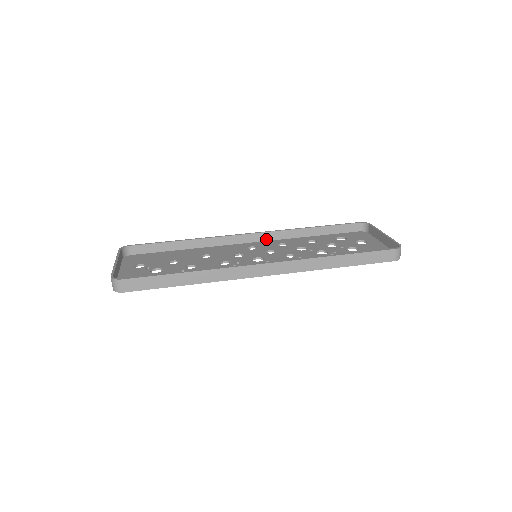
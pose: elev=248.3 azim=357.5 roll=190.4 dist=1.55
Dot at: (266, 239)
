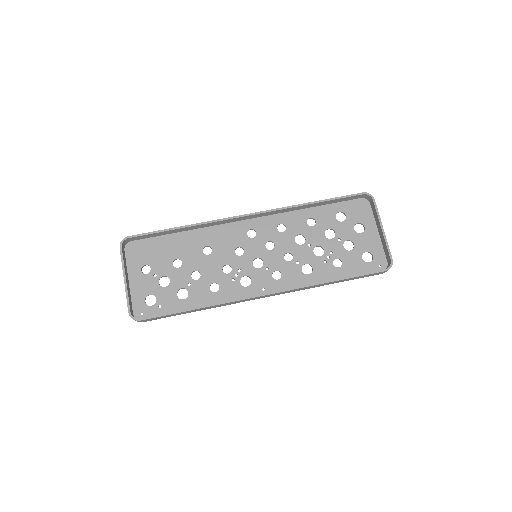
Dot at: (265, 215)
